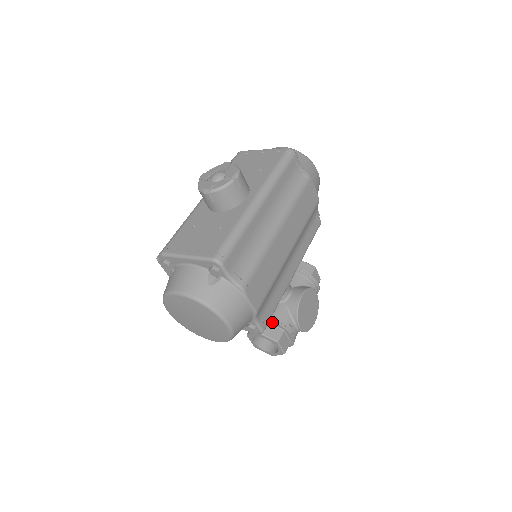
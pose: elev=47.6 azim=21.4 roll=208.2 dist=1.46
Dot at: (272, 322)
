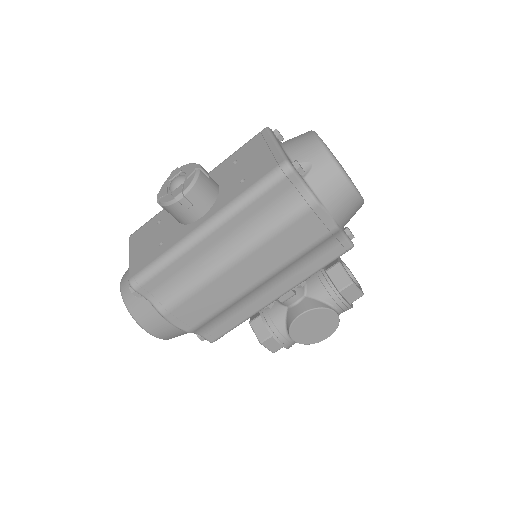
Dot at: (264, 322)
